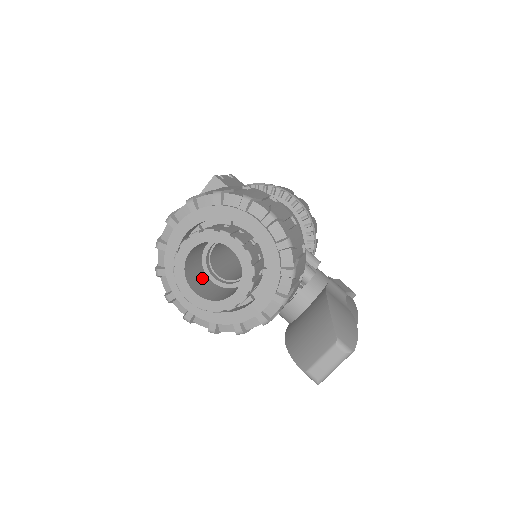
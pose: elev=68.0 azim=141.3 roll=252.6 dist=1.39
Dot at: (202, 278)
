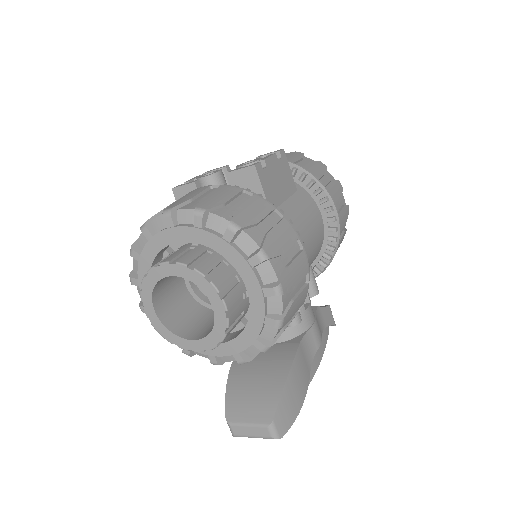
Dot at: (176, 284)
